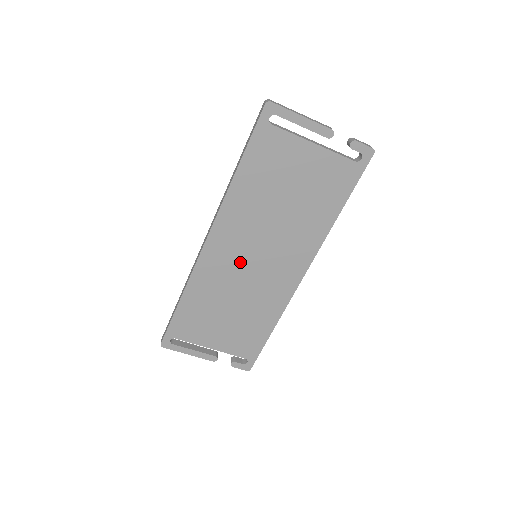
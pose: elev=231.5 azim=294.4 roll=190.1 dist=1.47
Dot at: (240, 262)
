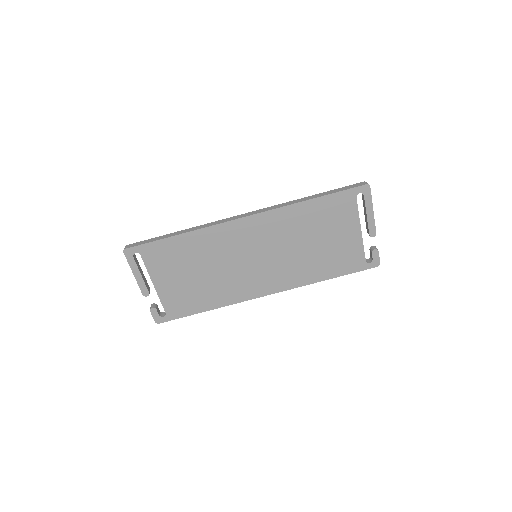
Dot at: (245, 250)
